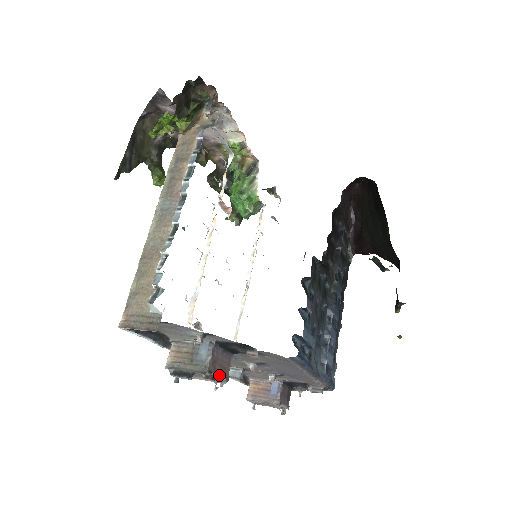
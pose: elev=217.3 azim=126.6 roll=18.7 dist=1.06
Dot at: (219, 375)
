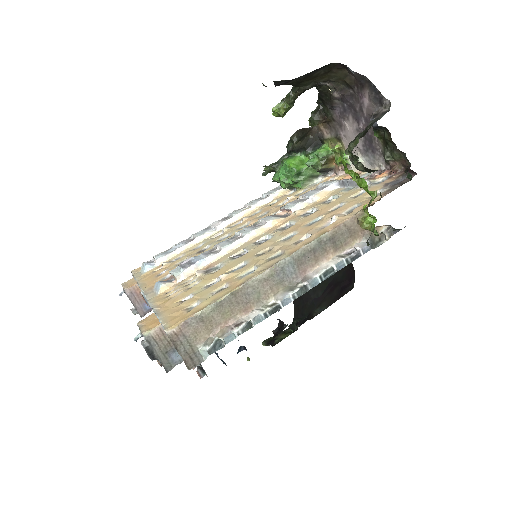
Dot at: occluded
